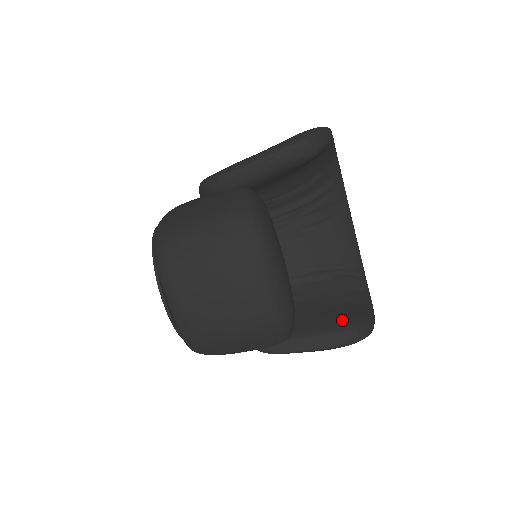
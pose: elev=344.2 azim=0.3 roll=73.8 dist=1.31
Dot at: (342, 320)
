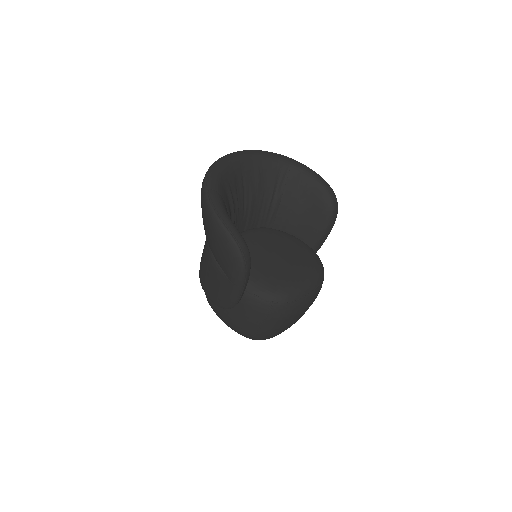
Dot at: (321, 215)
